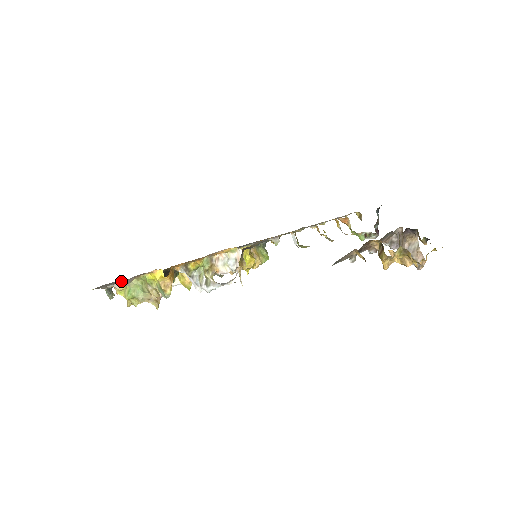
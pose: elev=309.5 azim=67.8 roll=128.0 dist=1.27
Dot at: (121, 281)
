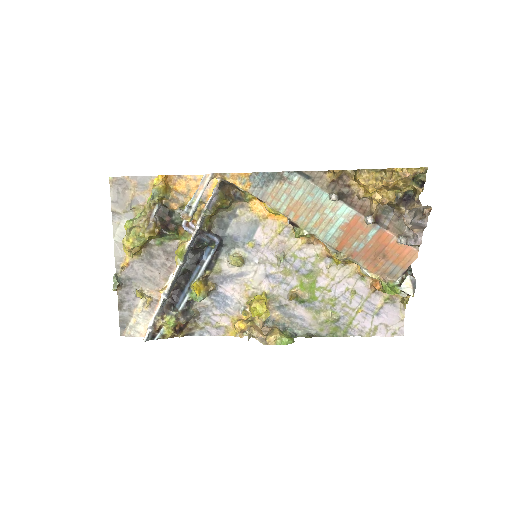
Dot at: (131, 203)
